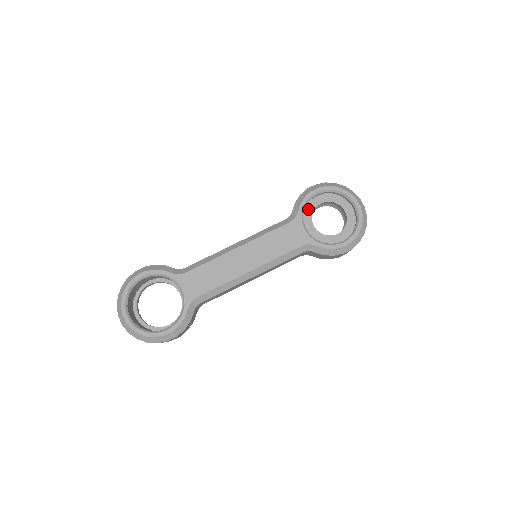
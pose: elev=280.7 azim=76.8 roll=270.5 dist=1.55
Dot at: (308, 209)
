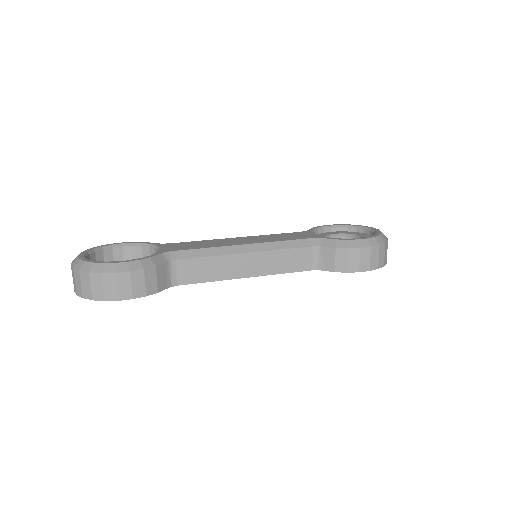
Dot at: (320, 235)
